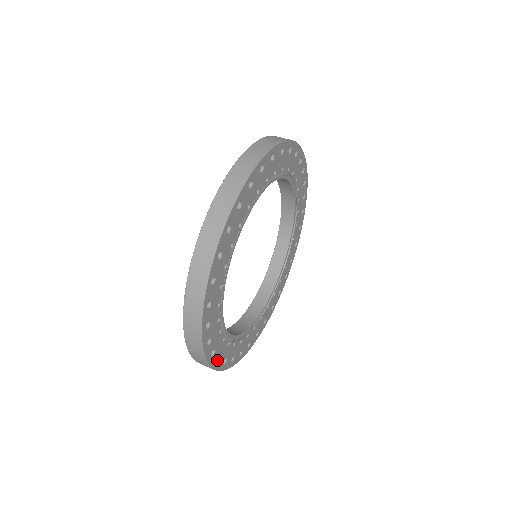
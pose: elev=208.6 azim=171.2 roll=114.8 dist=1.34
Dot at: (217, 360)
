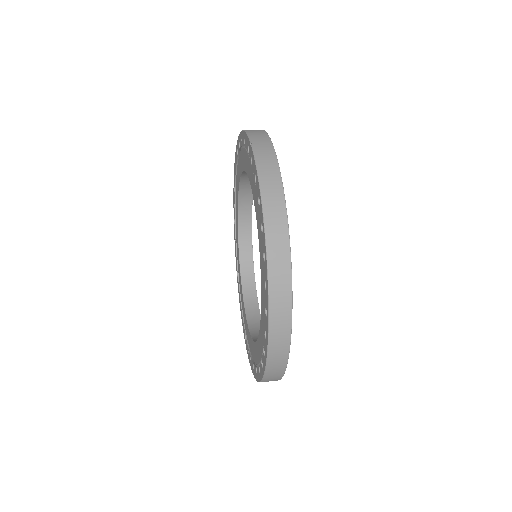
Dot at: occluded
